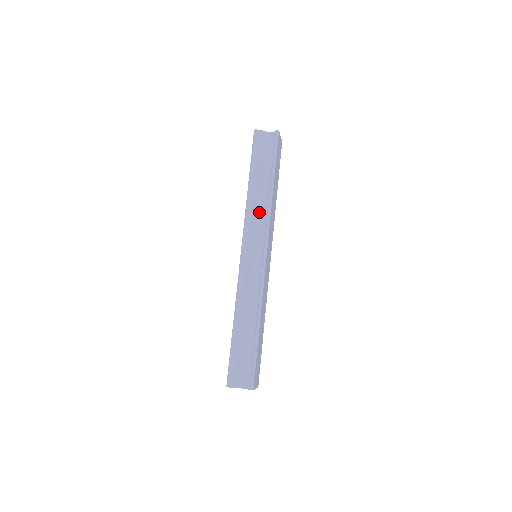
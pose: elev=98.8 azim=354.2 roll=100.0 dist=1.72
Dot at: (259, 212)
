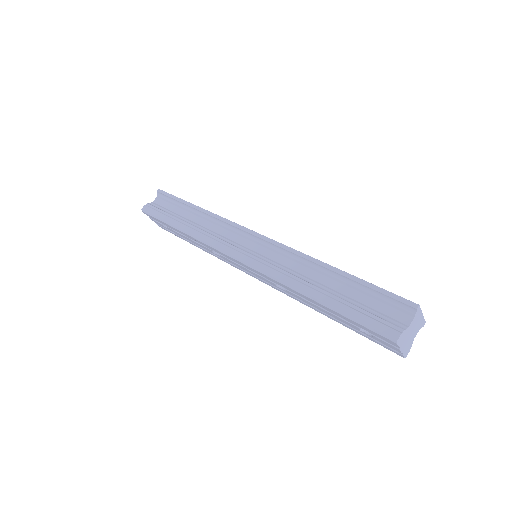
Dot at: (213, 231)
